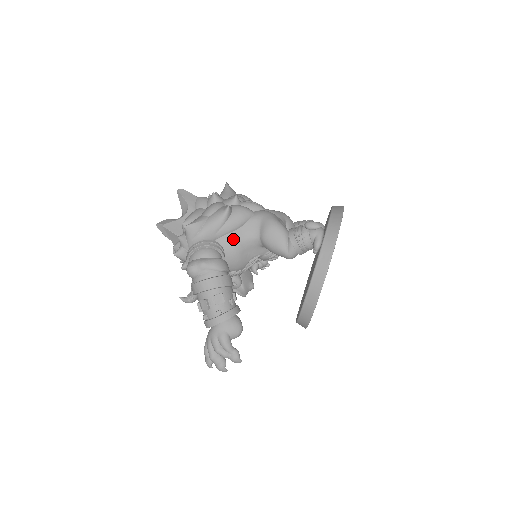
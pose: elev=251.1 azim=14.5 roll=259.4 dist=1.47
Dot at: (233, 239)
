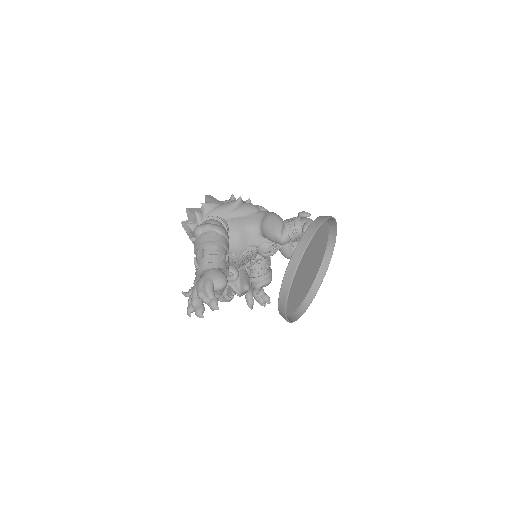
Dot at: (238, 222)
